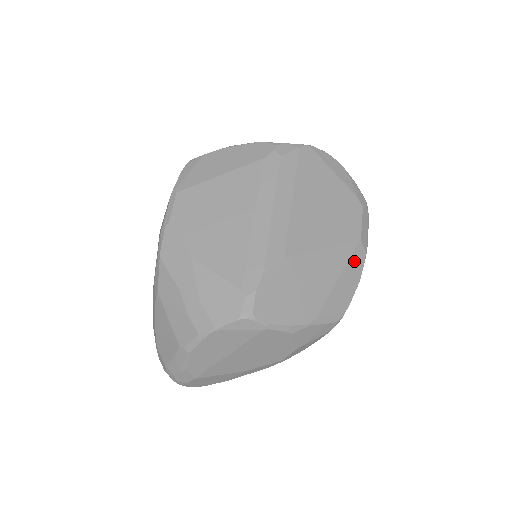
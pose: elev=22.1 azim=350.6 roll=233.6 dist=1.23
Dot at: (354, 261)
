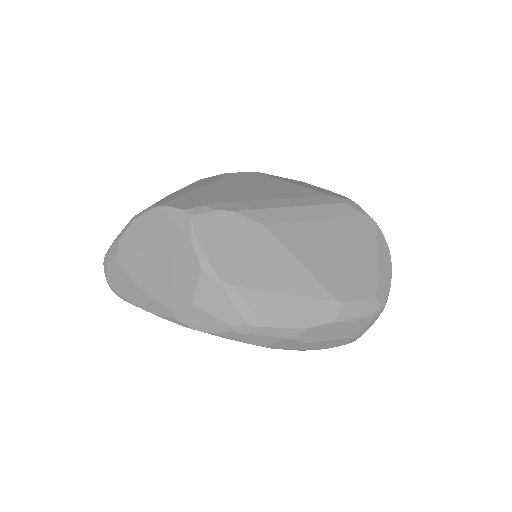
Dot at: (317, 307)
